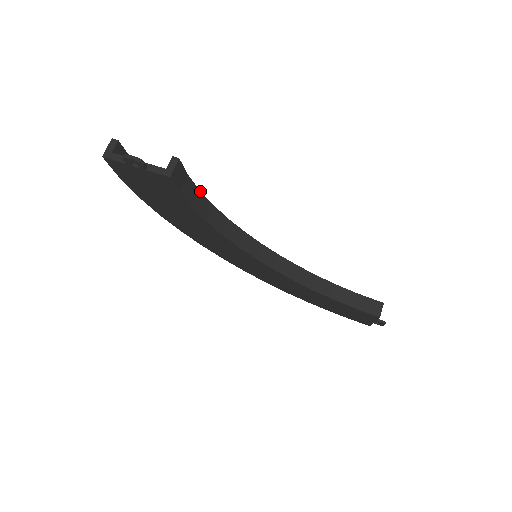
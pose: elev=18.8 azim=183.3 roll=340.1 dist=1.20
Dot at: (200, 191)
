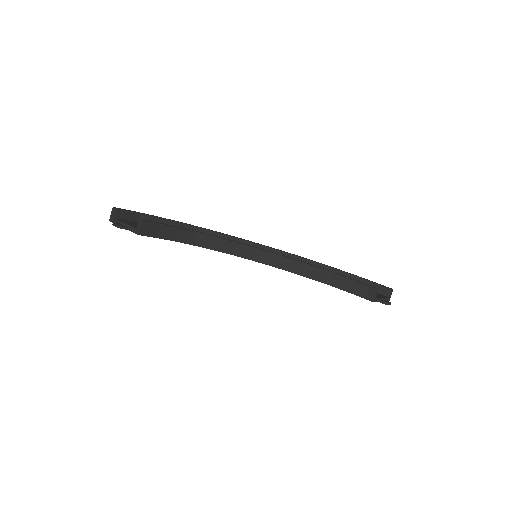
Dot at: (180, 228)
